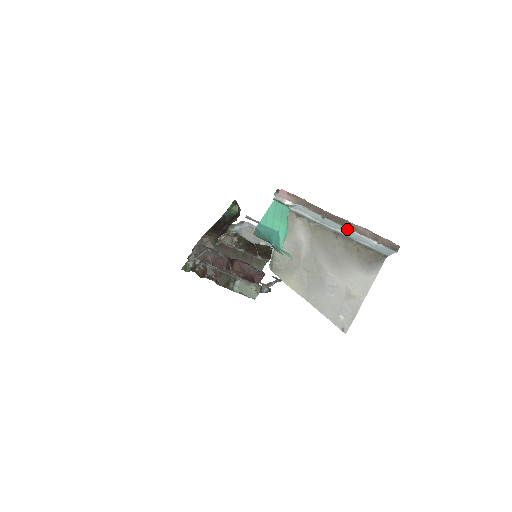
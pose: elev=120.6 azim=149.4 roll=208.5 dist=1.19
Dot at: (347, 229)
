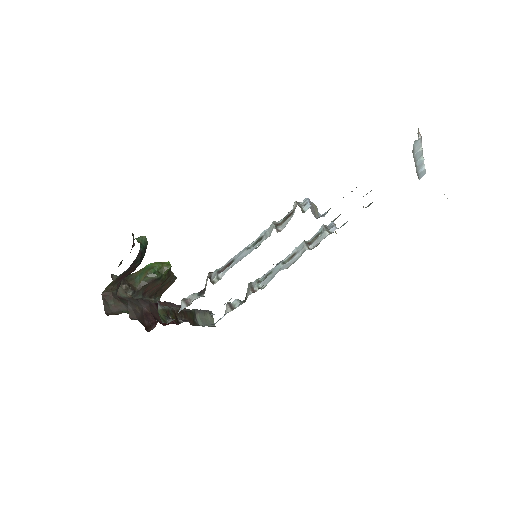
Dot at: (423, 158)
